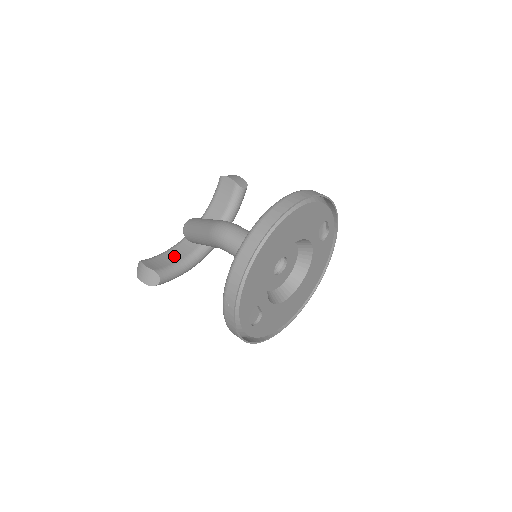
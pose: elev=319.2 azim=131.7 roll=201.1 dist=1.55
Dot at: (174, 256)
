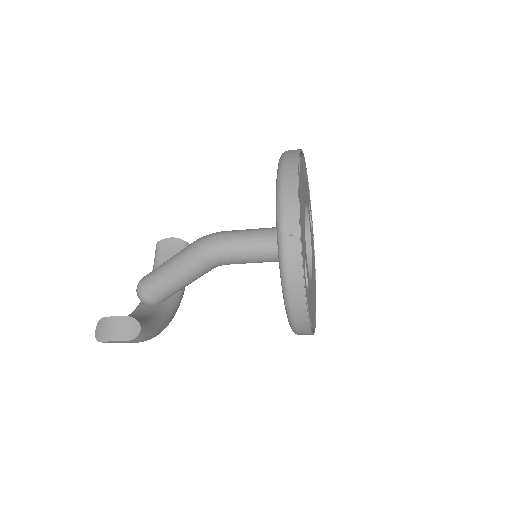
Dot at: (138, 316)
